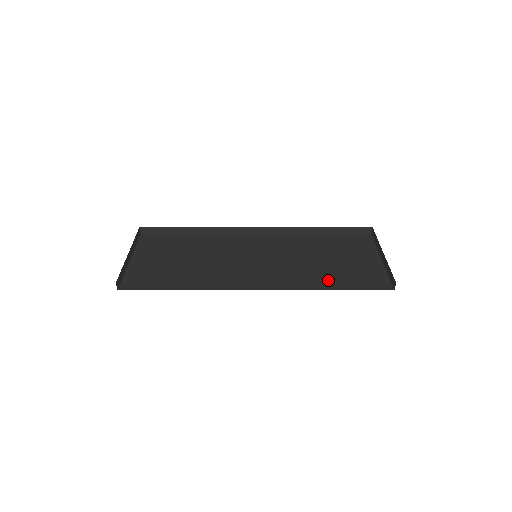
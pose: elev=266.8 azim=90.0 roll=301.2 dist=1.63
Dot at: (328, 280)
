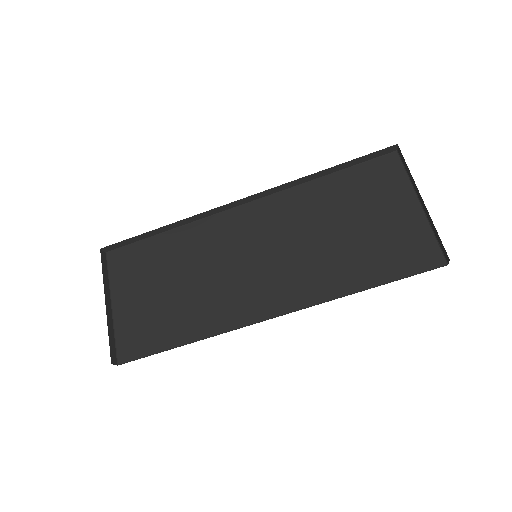
Dot at: (357, 271)
